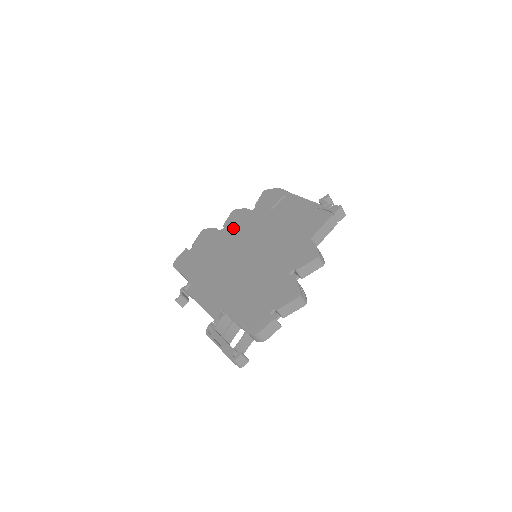
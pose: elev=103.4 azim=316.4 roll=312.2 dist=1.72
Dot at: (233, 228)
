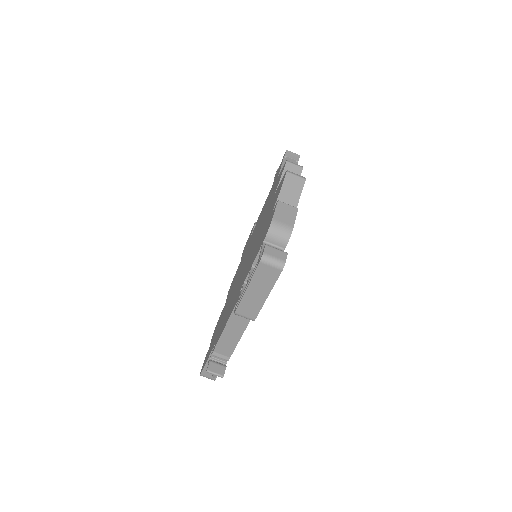
Dot at: occluded
